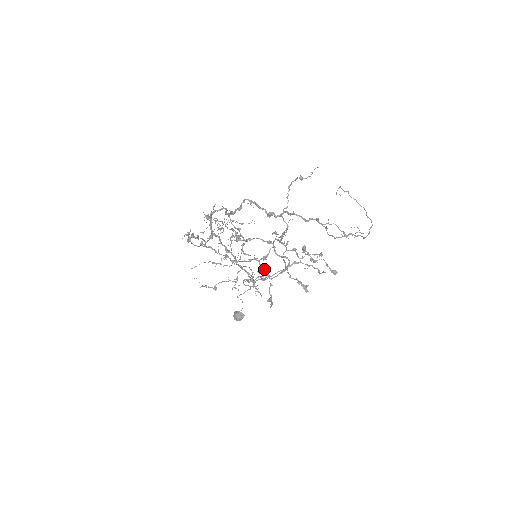
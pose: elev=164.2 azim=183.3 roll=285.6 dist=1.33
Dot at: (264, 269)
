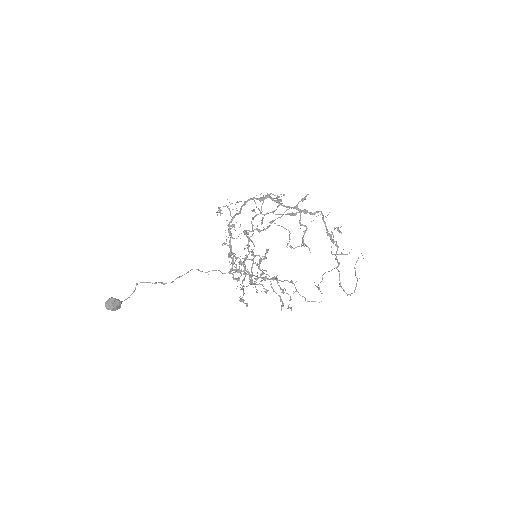
Dot at: occluded
